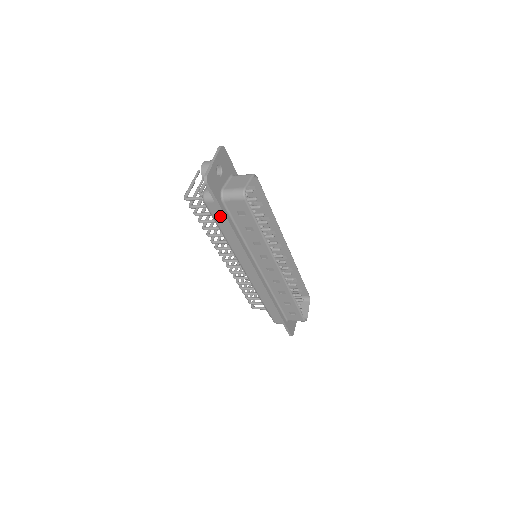
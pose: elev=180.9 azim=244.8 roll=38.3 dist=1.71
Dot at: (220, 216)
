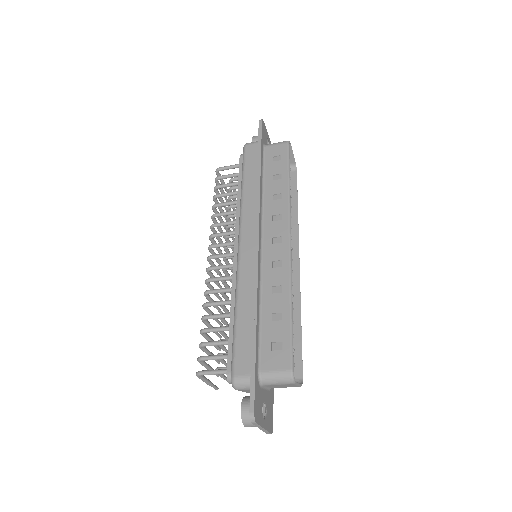
Dot at: (253, 159)
